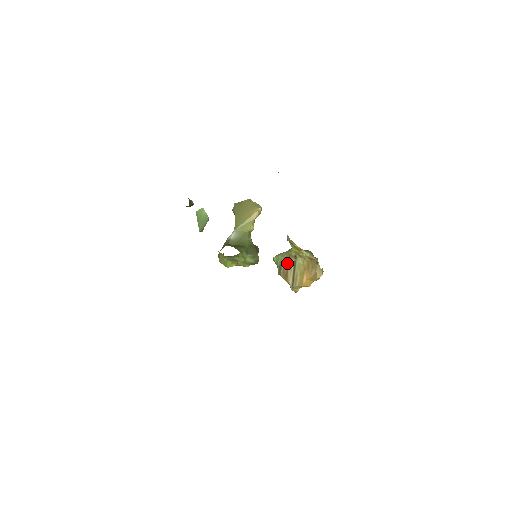
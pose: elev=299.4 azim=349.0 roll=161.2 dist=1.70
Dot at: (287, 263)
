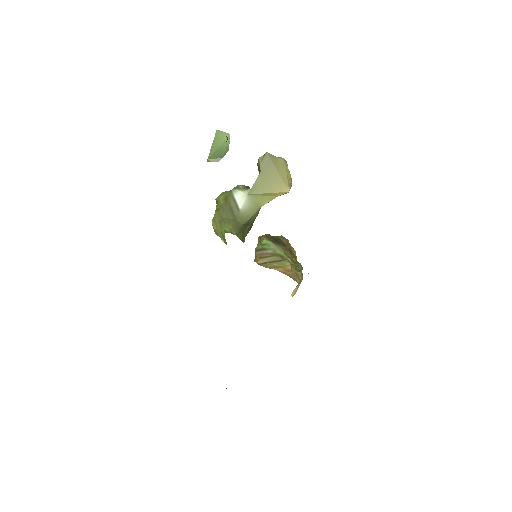
Dot at: (273, 255)
